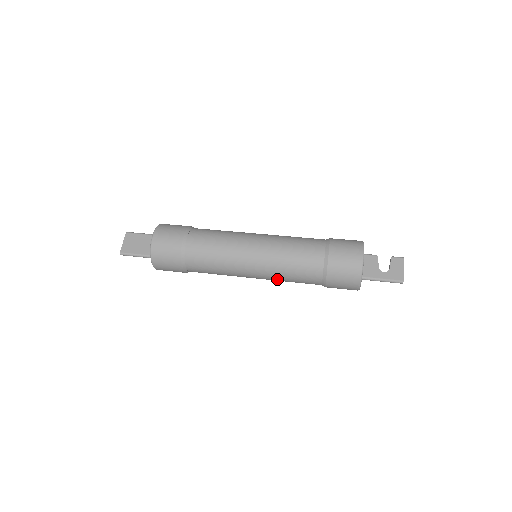
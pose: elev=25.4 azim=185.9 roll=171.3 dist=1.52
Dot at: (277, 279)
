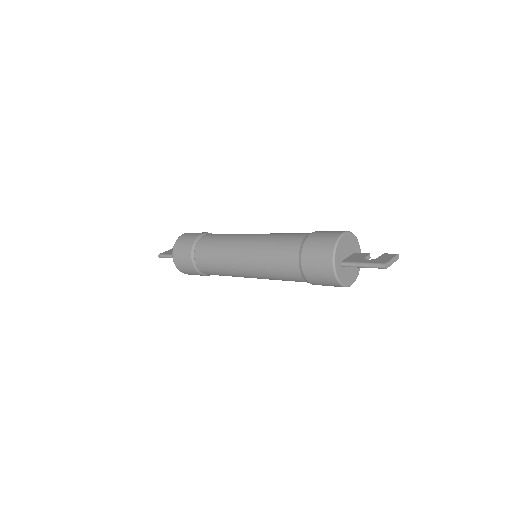
Dot at: (261, 265)
